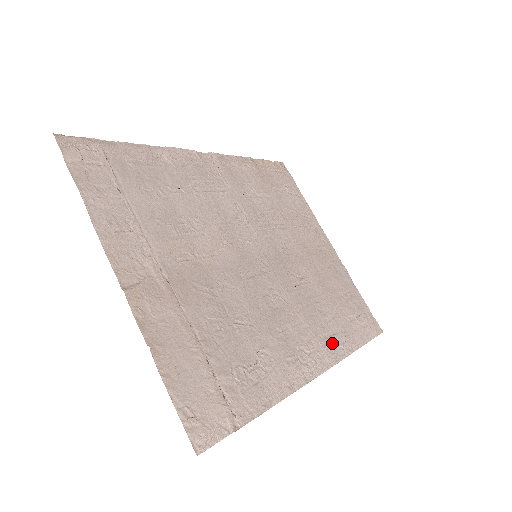
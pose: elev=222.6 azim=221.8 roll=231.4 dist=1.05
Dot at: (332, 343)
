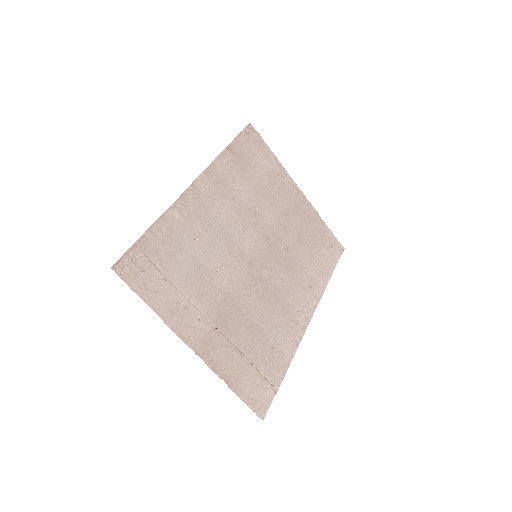
Dot at: (314, 289)
